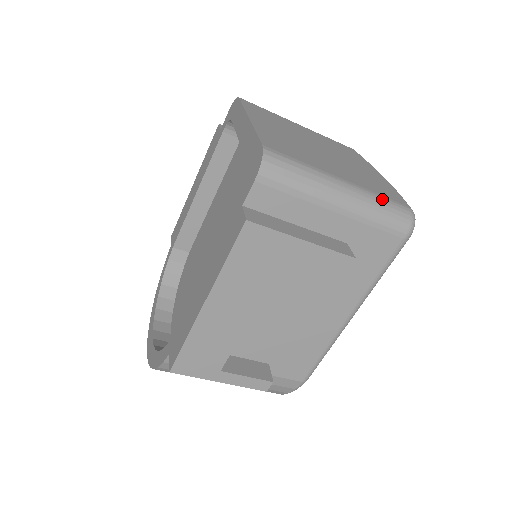
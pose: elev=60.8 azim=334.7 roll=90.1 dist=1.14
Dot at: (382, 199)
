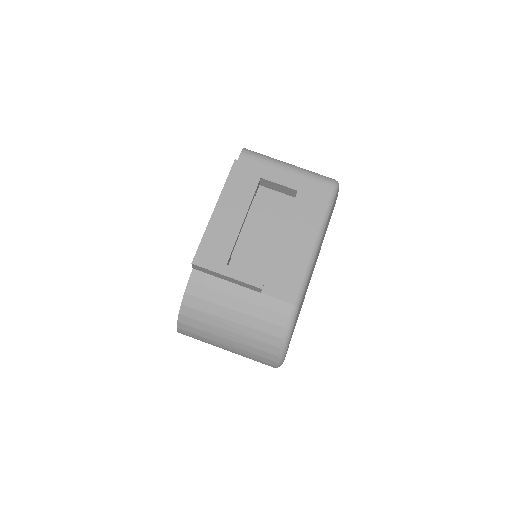
Dot at: occluded
